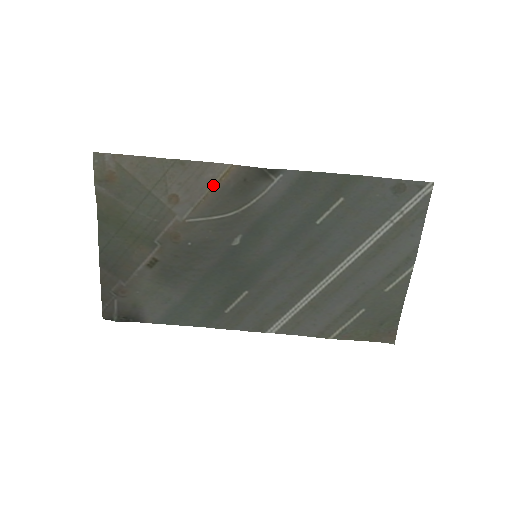
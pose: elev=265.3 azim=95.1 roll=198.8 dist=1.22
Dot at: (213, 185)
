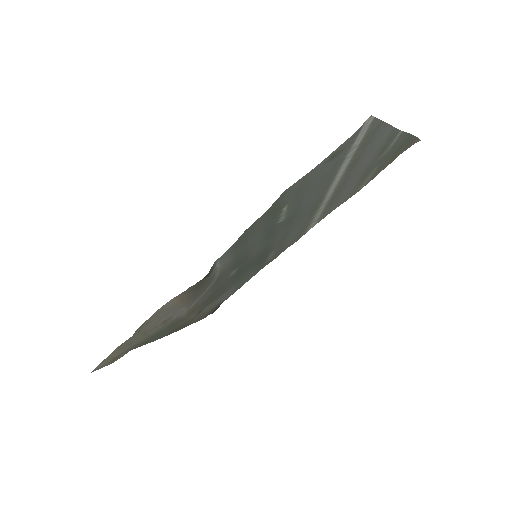
Dot at: (178, 303)
